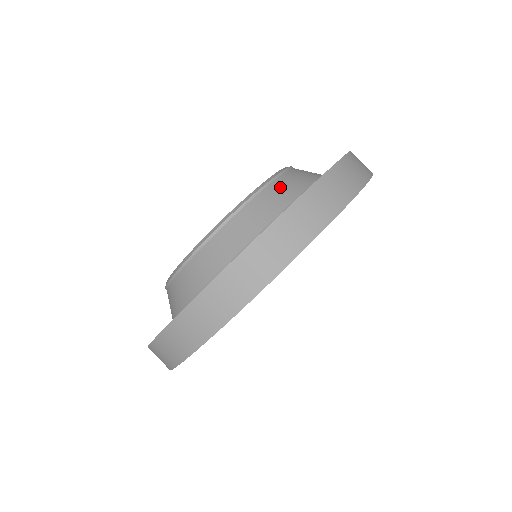
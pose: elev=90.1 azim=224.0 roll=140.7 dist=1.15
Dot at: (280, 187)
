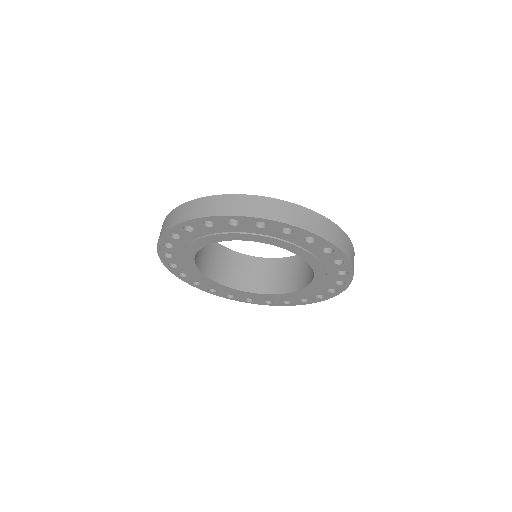
Dot at: occluded
